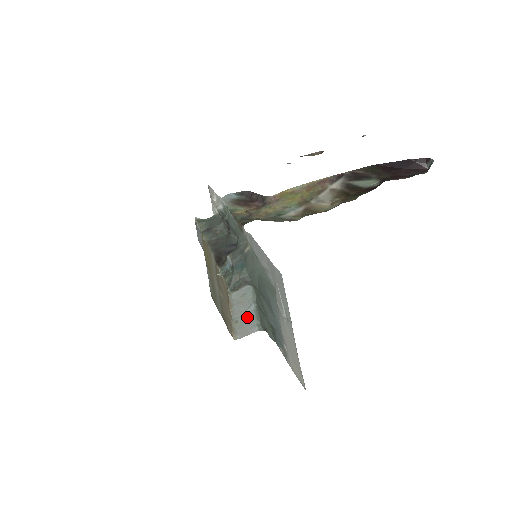
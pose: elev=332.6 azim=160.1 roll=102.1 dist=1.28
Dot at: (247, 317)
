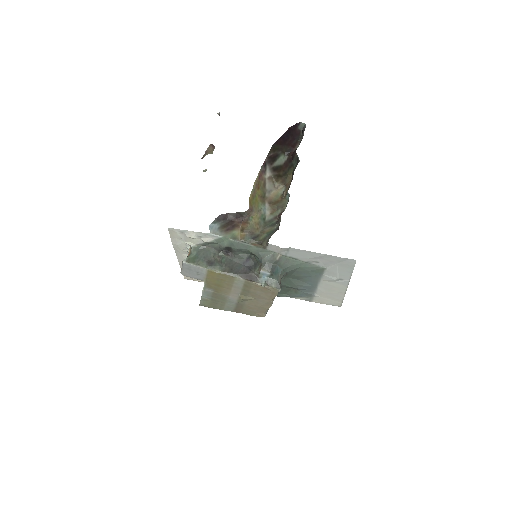
Dot at: occluded
